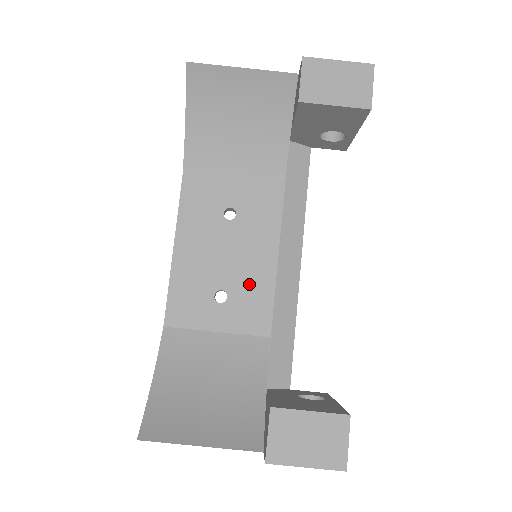
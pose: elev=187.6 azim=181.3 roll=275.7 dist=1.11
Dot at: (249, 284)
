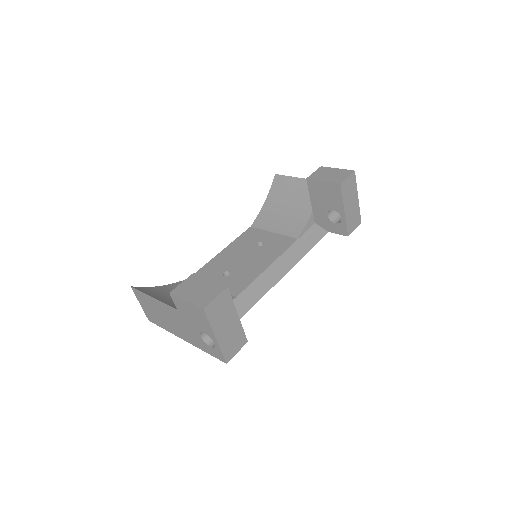
Dot at: (245, 272)
